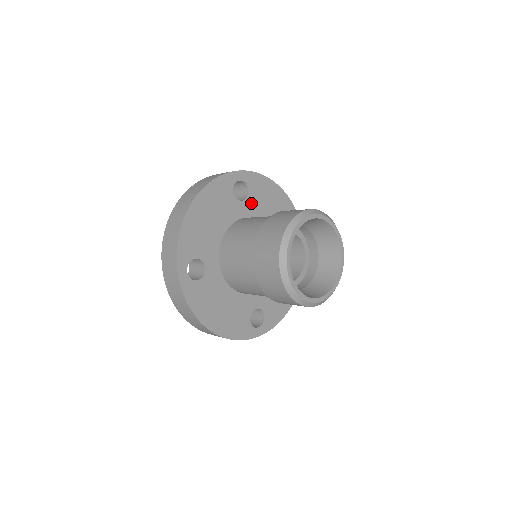
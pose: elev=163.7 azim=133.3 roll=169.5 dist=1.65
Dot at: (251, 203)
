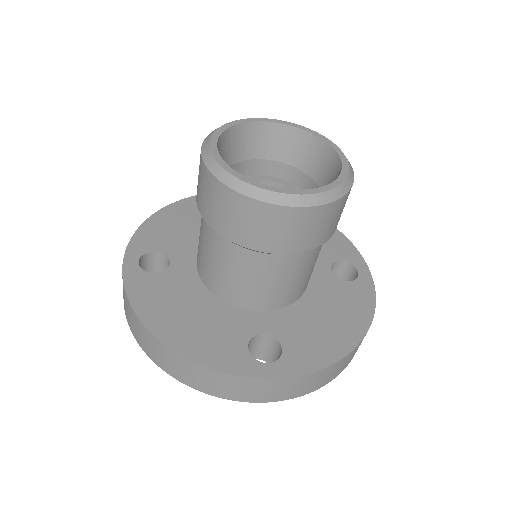
Dot at: occluded
